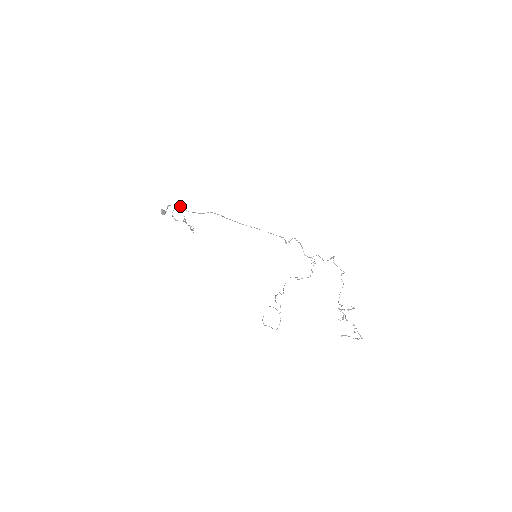
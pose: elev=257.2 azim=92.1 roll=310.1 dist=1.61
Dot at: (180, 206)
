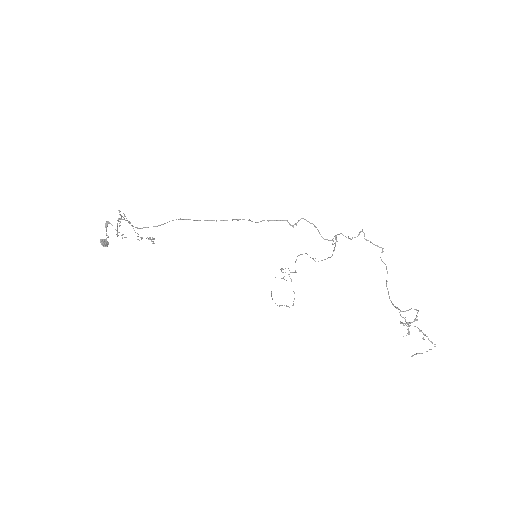
Dot at: occluded
